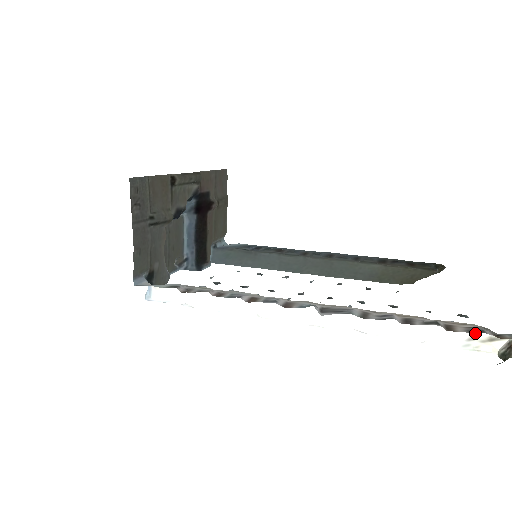
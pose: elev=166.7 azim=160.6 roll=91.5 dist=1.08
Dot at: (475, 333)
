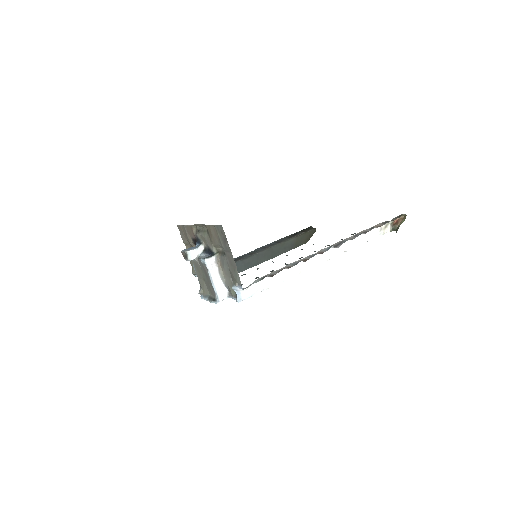
Dot at: (381, 227)
